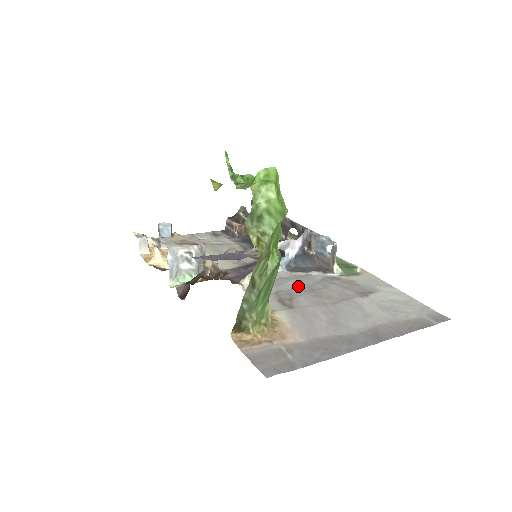
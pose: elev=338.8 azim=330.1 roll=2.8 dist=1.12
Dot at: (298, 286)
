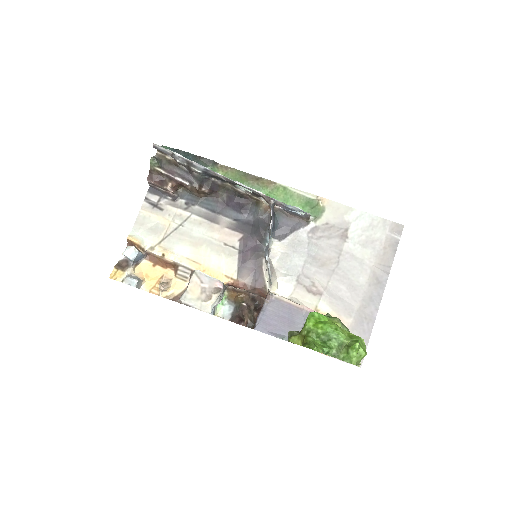
Dot at: (303, 261)
